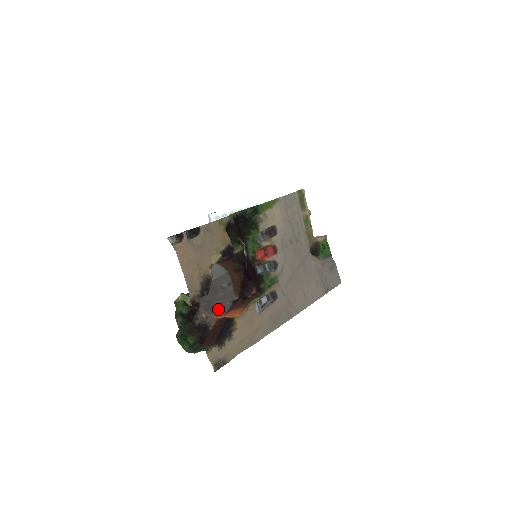
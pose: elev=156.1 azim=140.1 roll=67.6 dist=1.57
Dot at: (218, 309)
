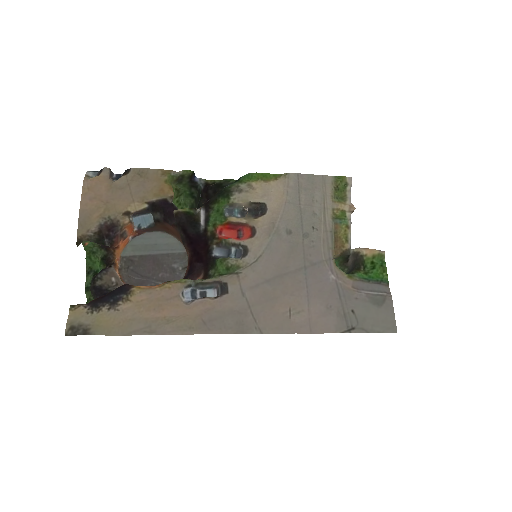
Dot at: occluded
